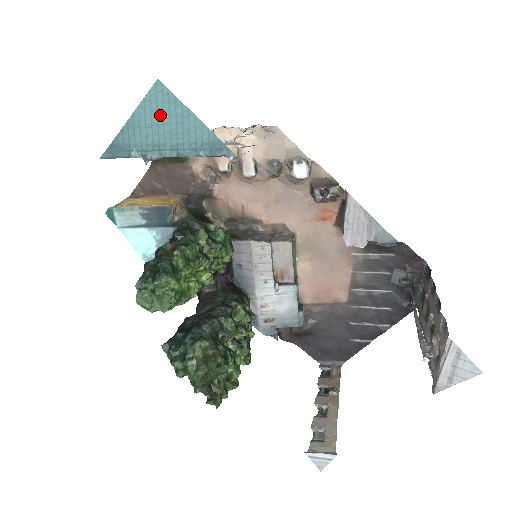
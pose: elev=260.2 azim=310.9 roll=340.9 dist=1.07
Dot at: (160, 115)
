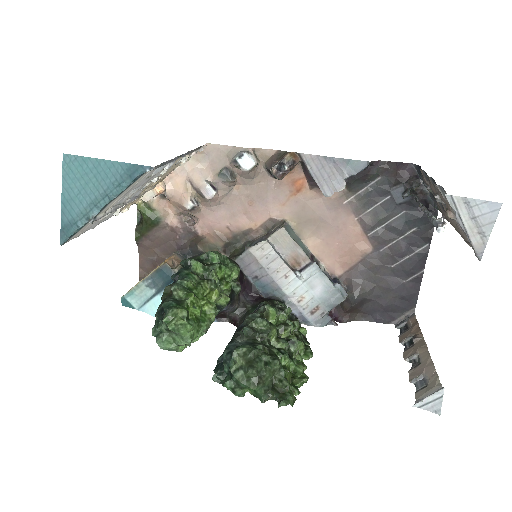
Dot at: (80, 179)
